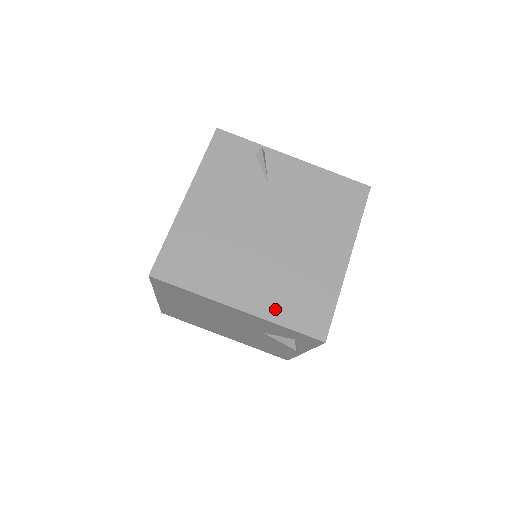
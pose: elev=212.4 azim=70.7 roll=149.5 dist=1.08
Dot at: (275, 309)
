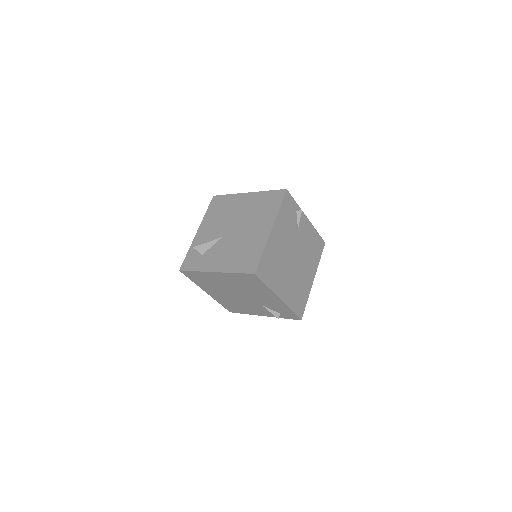
Dot at: (291, 301)
